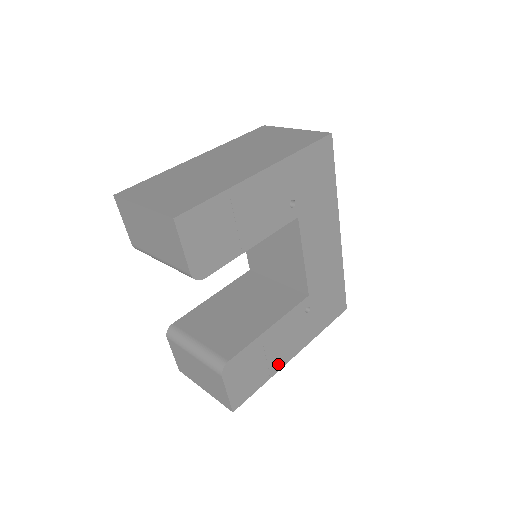
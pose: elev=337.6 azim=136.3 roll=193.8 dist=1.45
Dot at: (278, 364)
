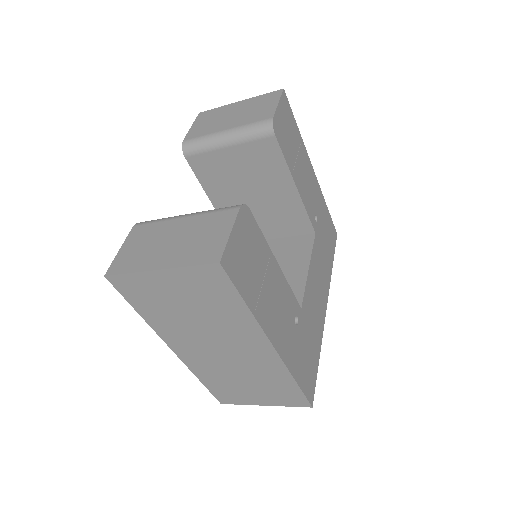
Dot at: (263, 317)
